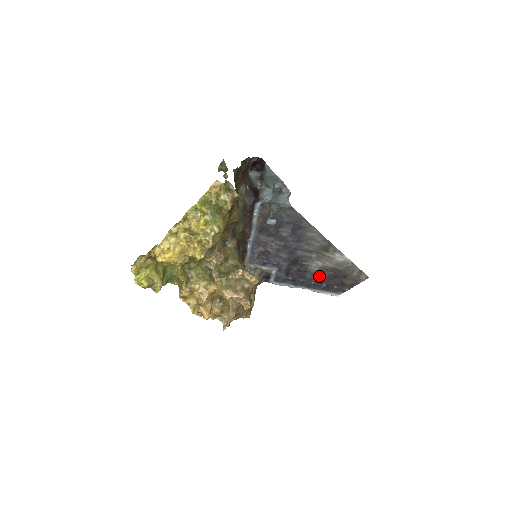
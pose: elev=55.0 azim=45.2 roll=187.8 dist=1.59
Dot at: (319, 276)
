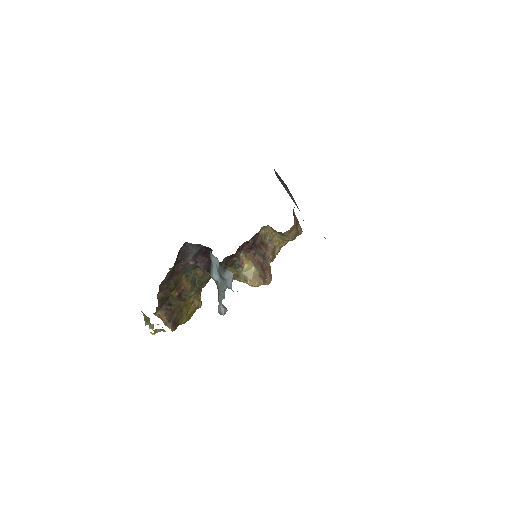
Dot at: occluded
